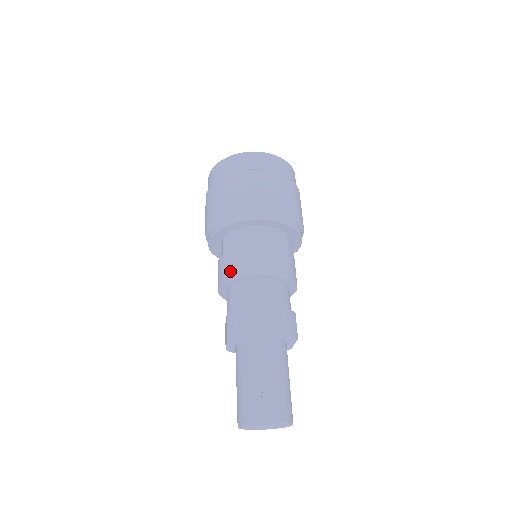
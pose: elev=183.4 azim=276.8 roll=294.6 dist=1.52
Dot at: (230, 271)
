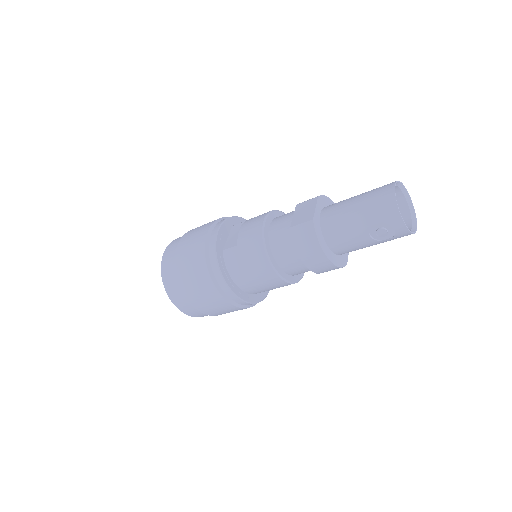
Dot at: occluded
